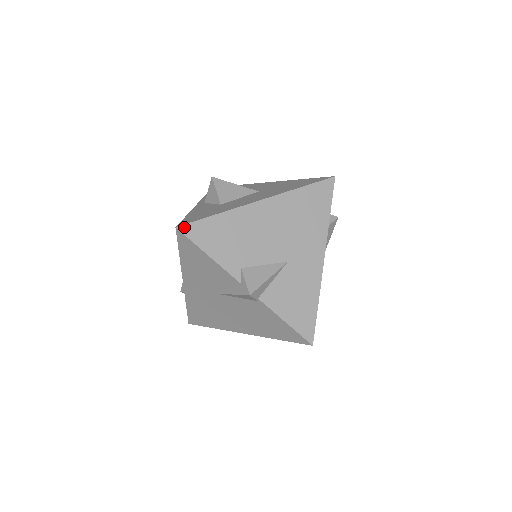
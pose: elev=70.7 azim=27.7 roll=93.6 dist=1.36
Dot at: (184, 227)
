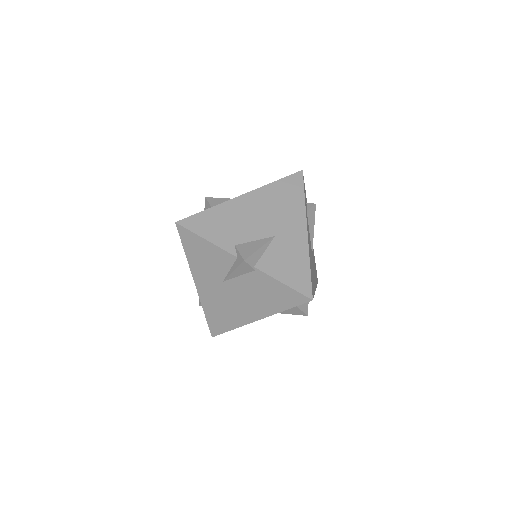
Dot at: (182, 221)
